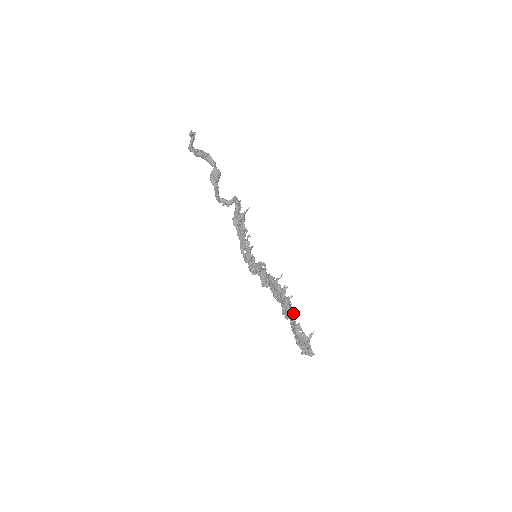
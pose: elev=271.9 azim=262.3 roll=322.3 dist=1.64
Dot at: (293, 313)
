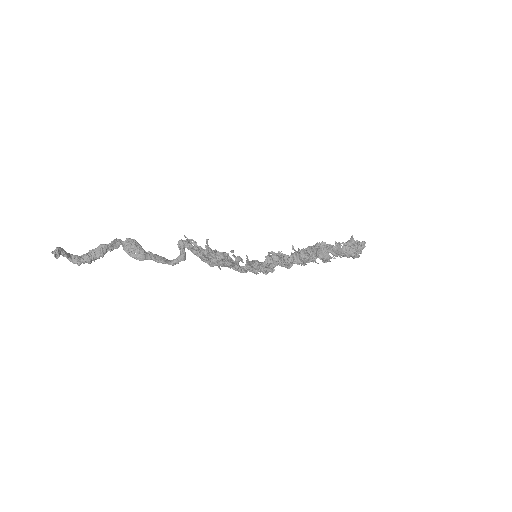
Dot at: (328, 249)
